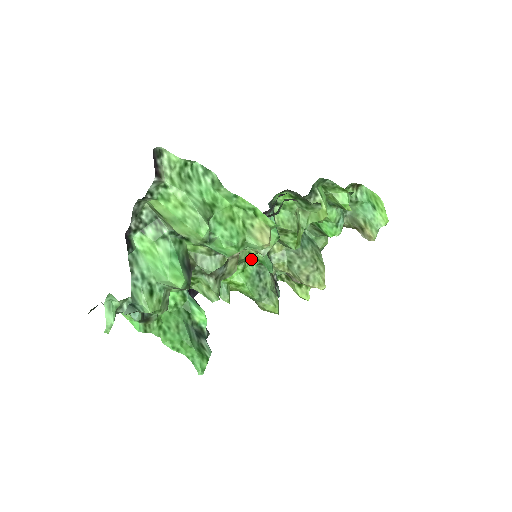
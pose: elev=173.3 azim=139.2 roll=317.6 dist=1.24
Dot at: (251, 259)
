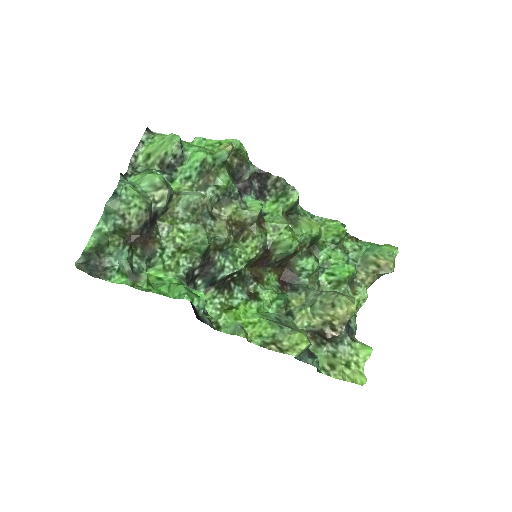
Dot at: (267, 308)
